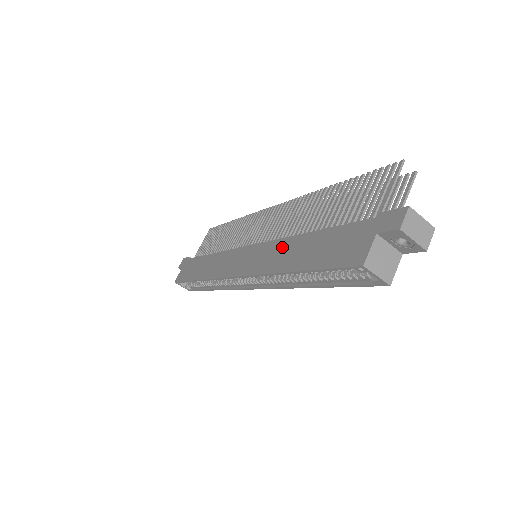
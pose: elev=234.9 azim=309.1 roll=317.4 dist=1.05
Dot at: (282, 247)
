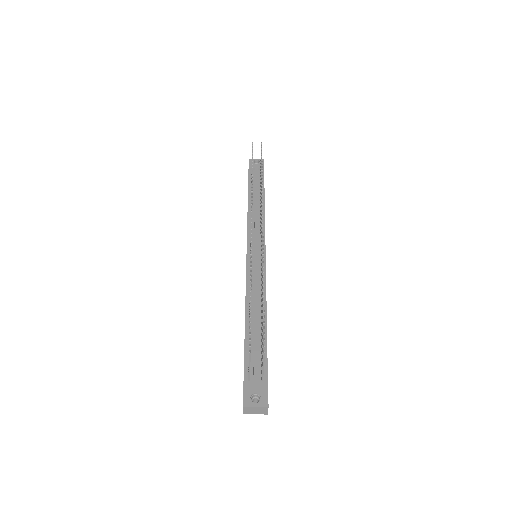
Dot at: occluded
